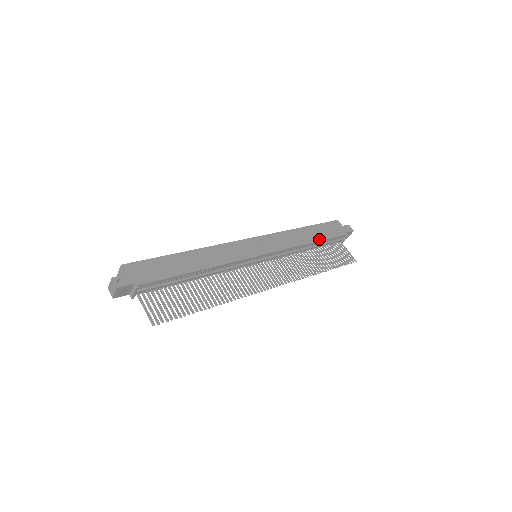
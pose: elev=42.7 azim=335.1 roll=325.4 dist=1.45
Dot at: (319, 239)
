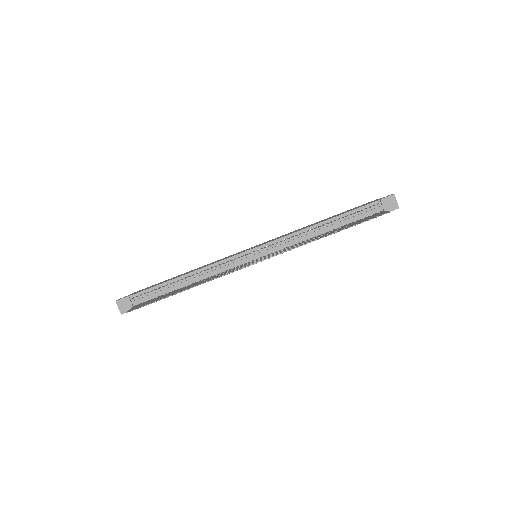
Dot at: (334, 217)
